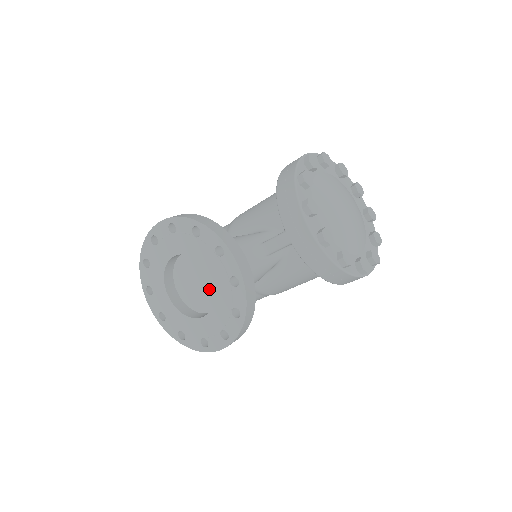
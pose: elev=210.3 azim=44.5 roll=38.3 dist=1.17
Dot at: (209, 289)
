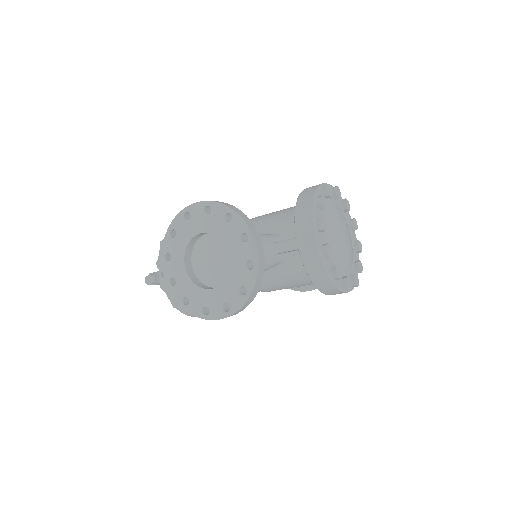
Dot at: (222, 268)
